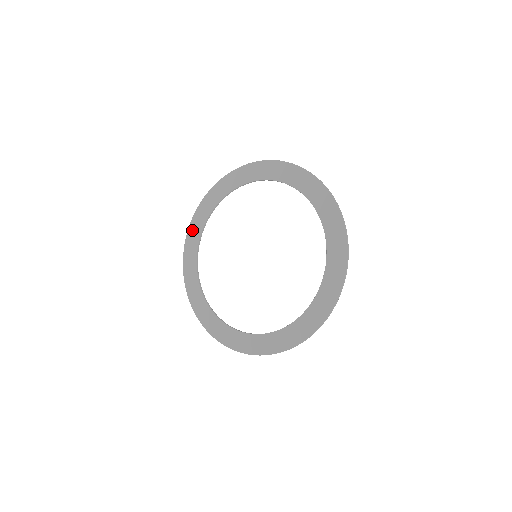
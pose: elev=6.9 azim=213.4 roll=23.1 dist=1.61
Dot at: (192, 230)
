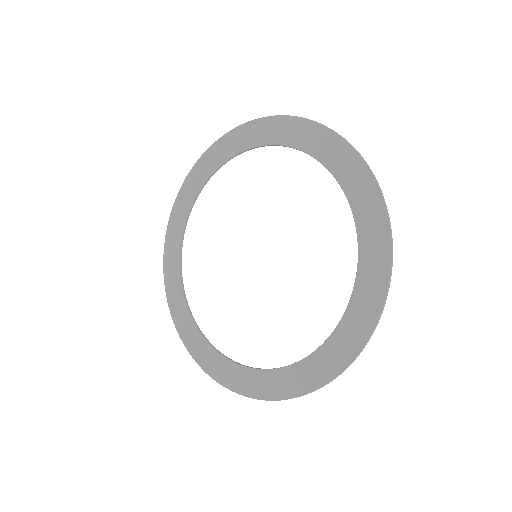
Dot at: (175, 216)
